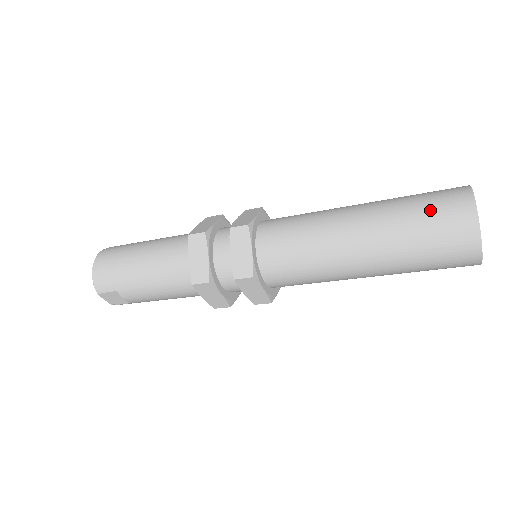
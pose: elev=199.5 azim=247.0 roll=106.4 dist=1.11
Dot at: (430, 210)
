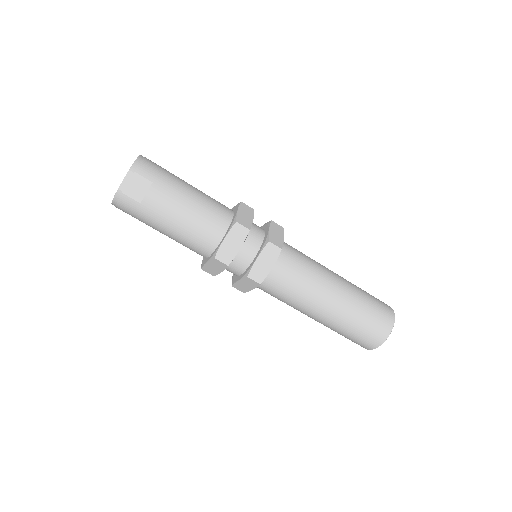
Dot at: (373, 296)
